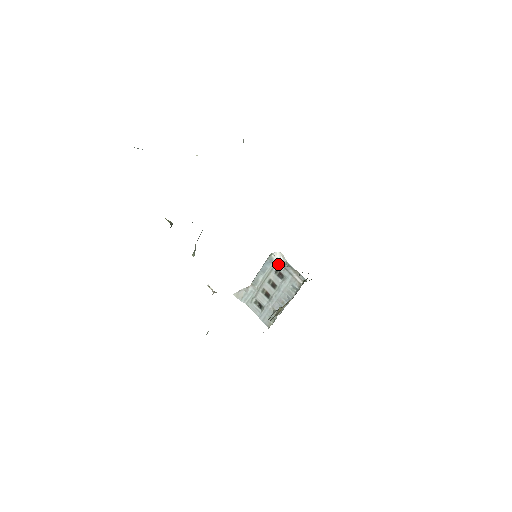
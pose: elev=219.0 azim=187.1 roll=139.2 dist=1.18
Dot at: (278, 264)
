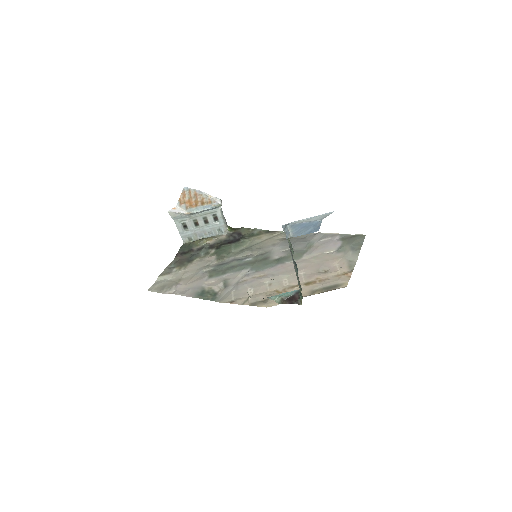
Dot at: (220, 212)
